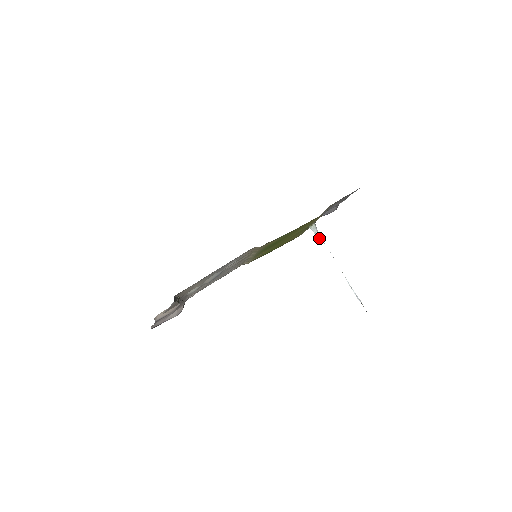
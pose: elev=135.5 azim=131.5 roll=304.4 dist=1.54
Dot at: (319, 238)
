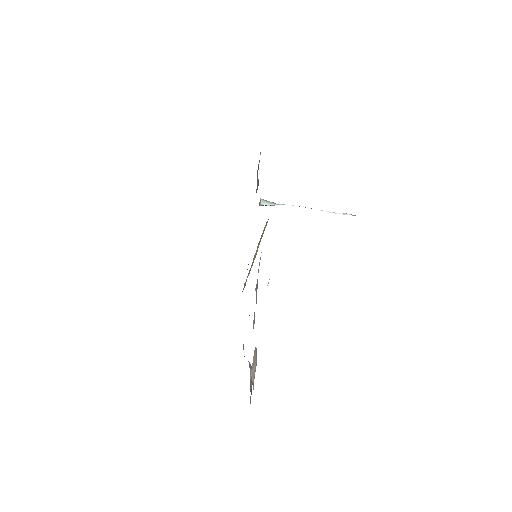
Dot at: (274, 205)
